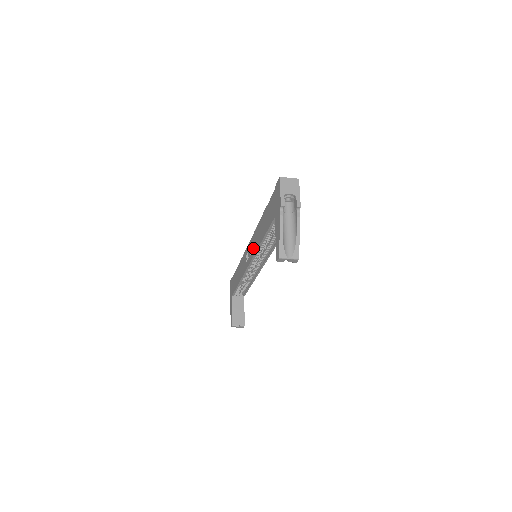
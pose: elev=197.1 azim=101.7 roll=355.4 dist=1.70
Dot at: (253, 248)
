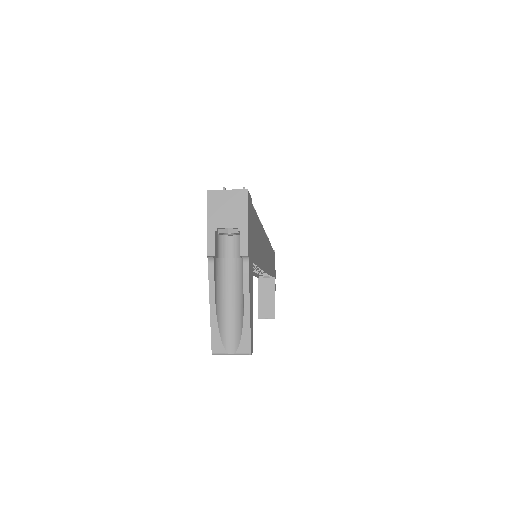
Dot at: occluded
